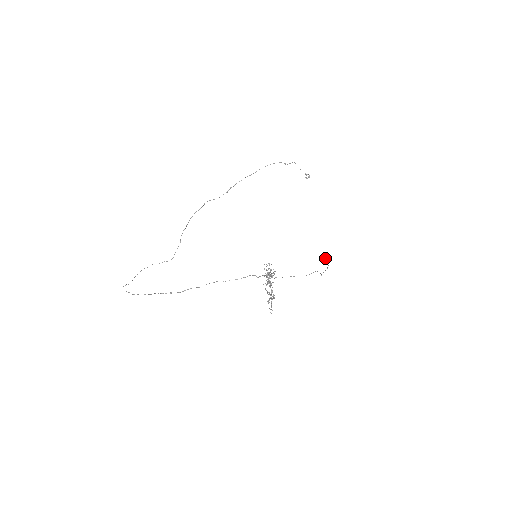
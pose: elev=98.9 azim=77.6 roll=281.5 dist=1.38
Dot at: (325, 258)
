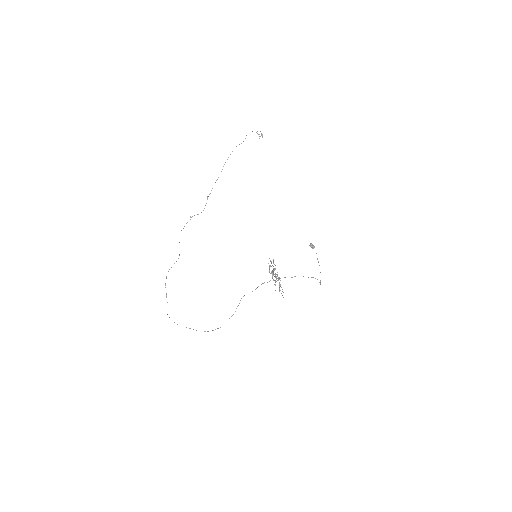
Dot at: (311, 245)
